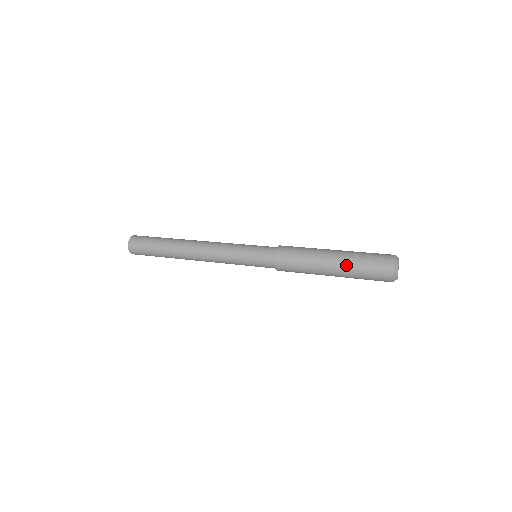
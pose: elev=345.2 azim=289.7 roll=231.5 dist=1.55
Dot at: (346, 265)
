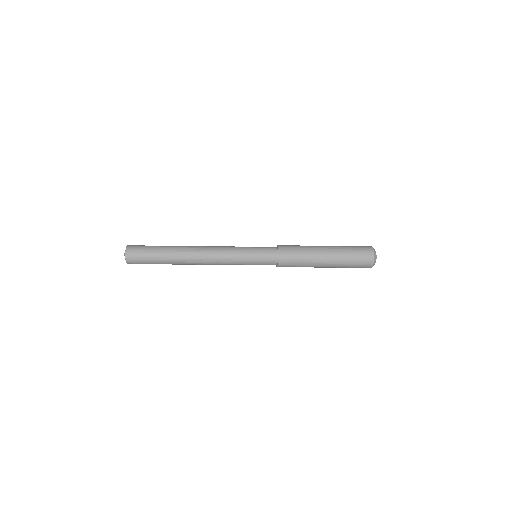
Dot at: (336, 246)
